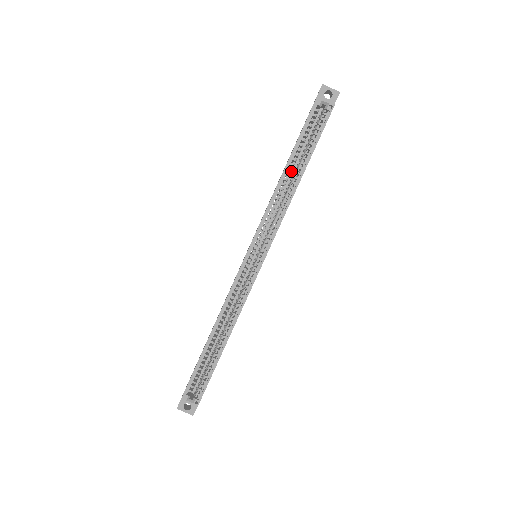
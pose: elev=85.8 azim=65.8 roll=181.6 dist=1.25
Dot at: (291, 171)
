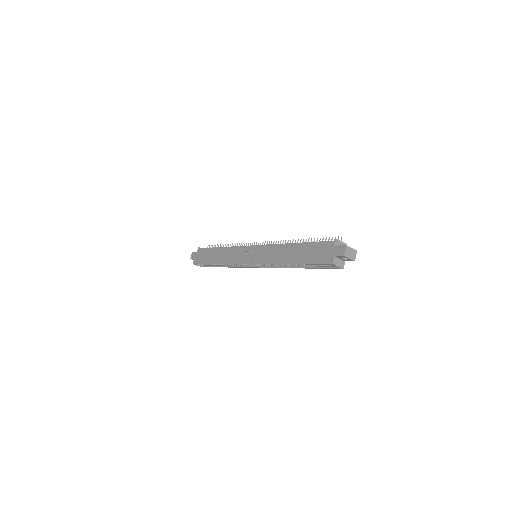
Dot at: occluded
